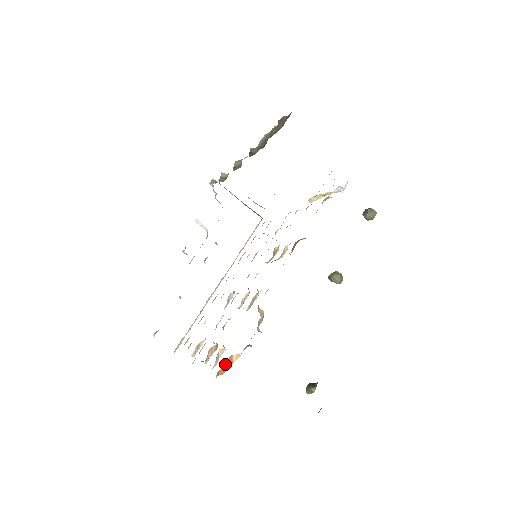
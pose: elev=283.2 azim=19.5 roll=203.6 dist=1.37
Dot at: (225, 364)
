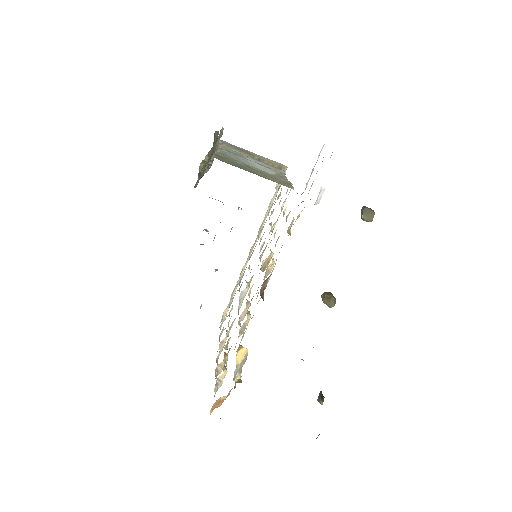
Dot at: (214, 405)
